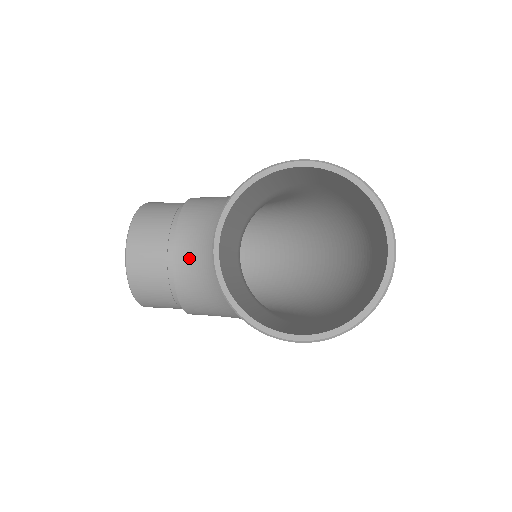
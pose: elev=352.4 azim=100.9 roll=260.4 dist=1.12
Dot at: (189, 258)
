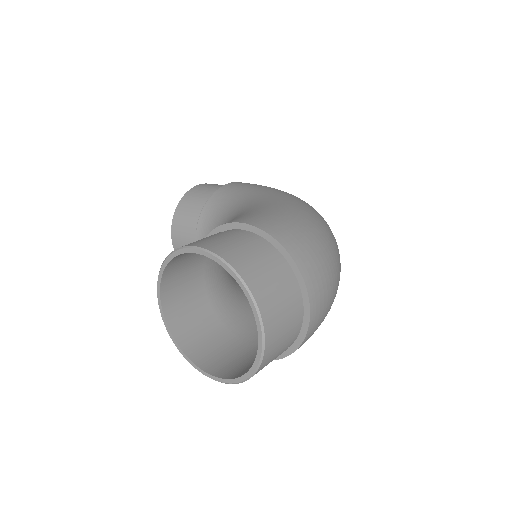
Dot at: occluded
